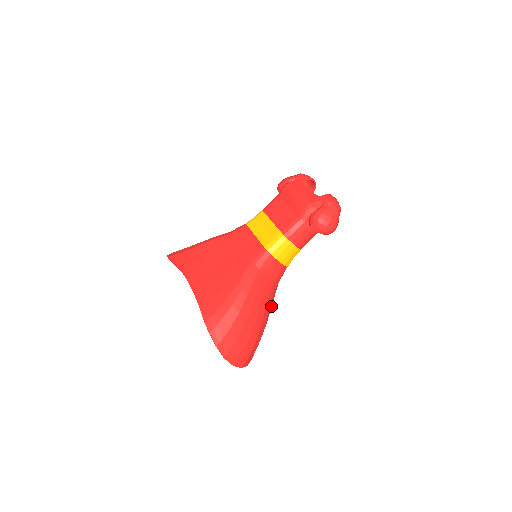
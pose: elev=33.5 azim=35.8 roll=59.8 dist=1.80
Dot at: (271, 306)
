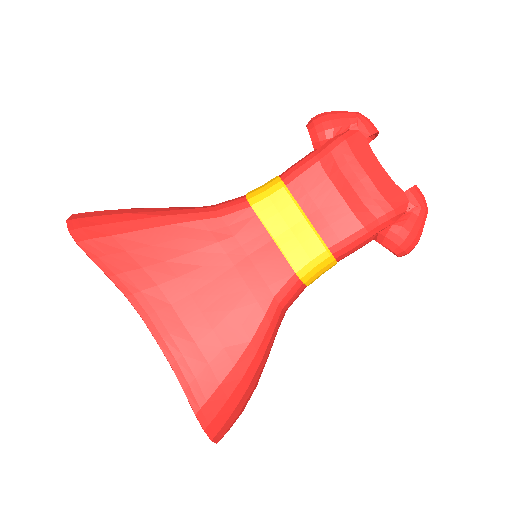
Dot at: occluded
